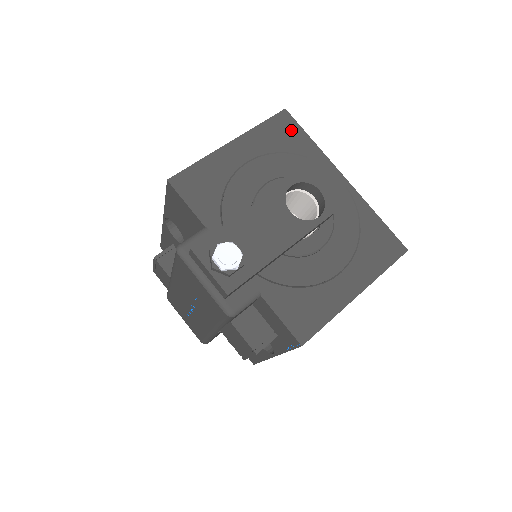
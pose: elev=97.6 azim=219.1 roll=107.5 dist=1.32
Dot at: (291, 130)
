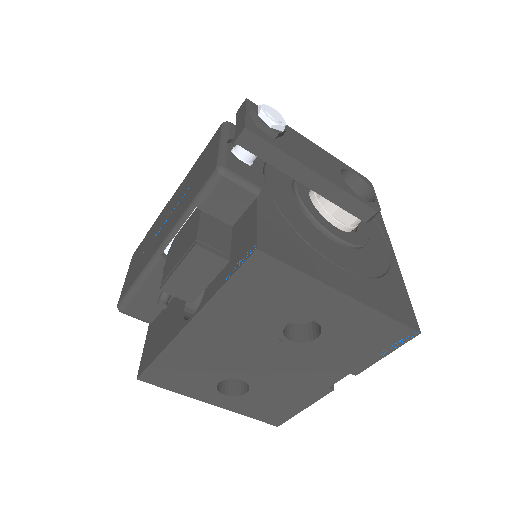
Dot at: occluded
